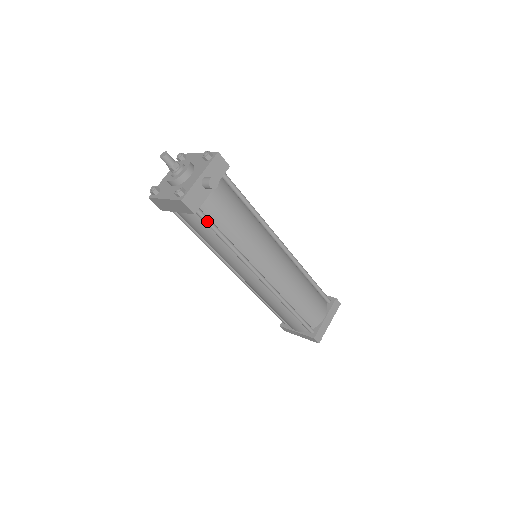
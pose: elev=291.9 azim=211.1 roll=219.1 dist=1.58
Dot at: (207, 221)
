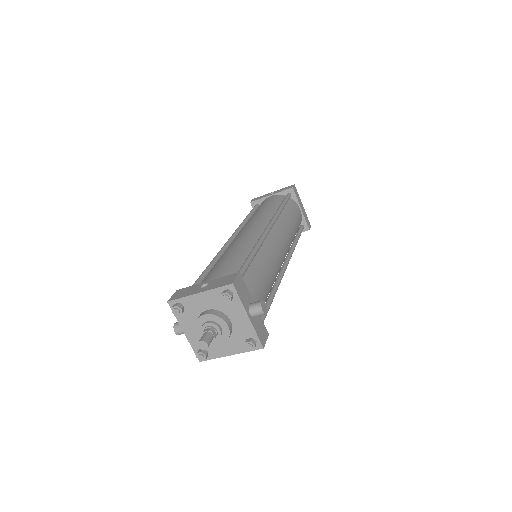
Dot at: occluded
